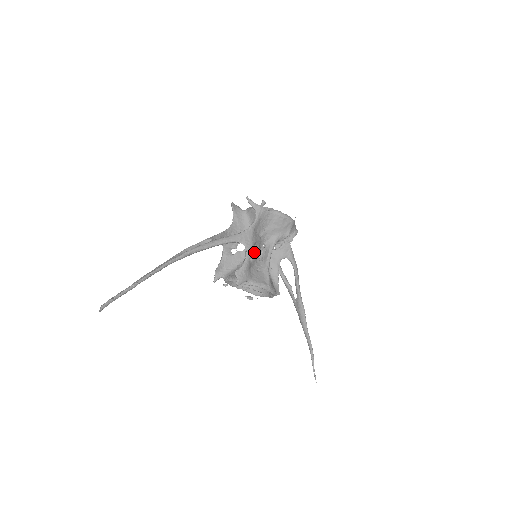
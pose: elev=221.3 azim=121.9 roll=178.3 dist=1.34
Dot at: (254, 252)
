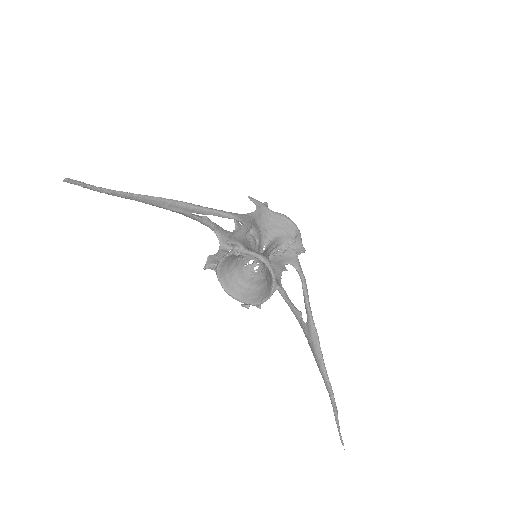
Dot at: (252, 237)
